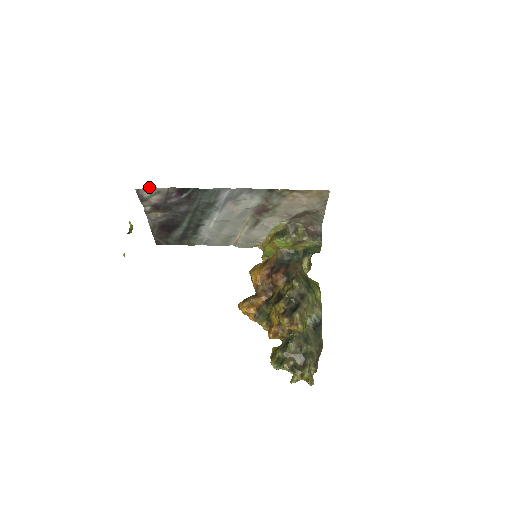
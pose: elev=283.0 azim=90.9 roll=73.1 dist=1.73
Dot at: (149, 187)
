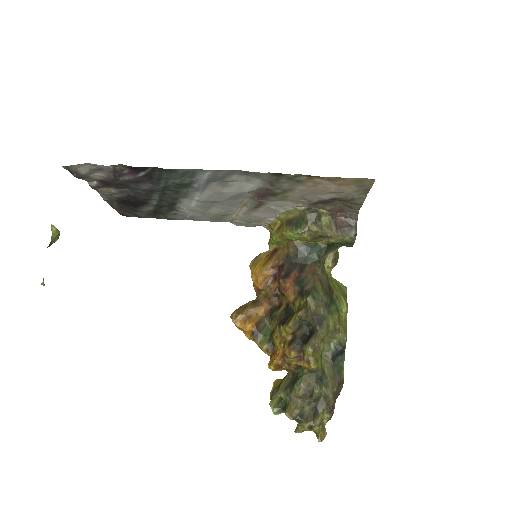
Dot at: occluded
